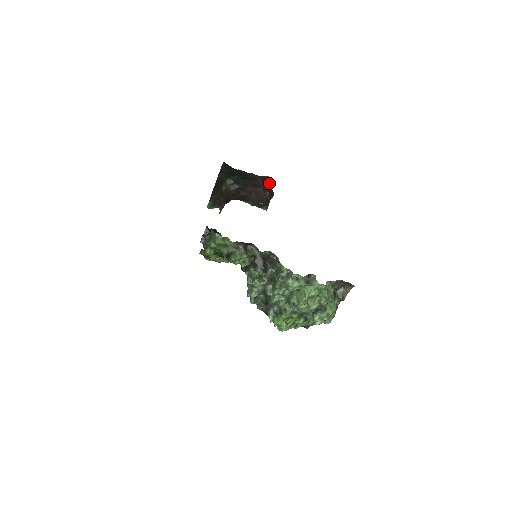
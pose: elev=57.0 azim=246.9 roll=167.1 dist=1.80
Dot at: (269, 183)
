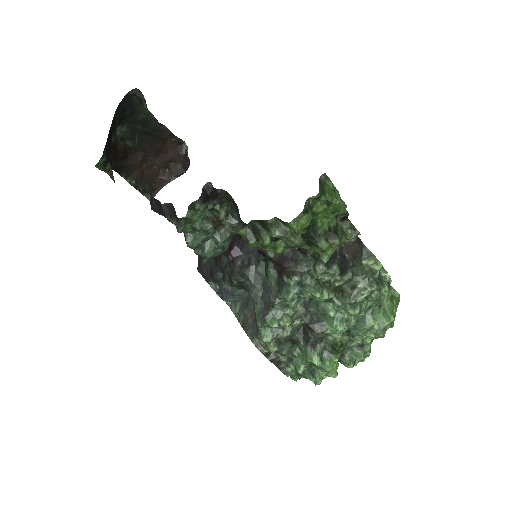
Dot at: (181, 152)
